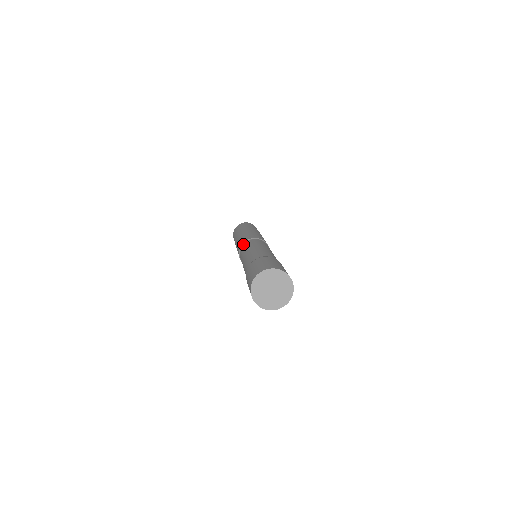
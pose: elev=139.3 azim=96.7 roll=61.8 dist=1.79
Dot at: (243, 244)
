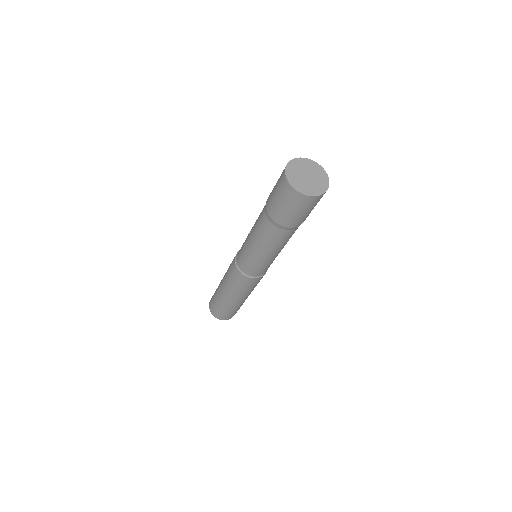
Dot at: (236, 258)
